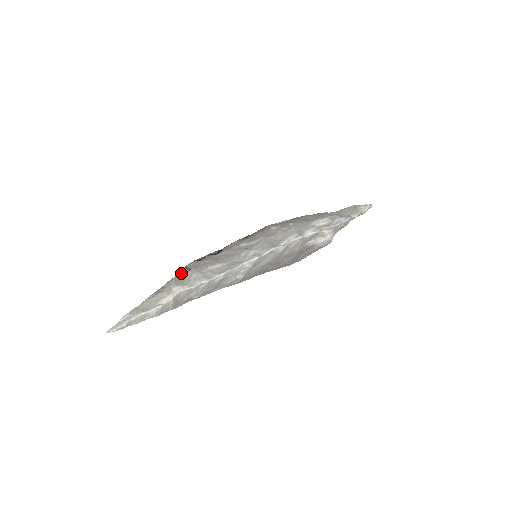
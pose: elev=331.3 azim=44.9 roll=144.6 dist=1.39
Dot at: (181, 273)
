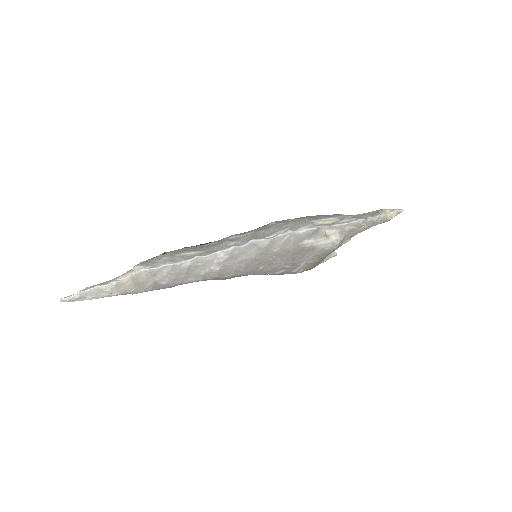
Dot at: occluded
